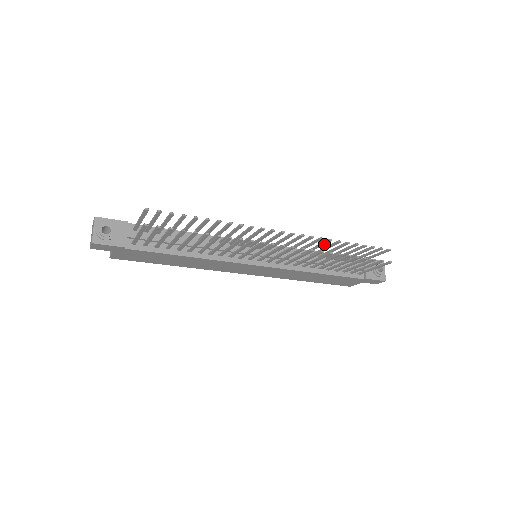
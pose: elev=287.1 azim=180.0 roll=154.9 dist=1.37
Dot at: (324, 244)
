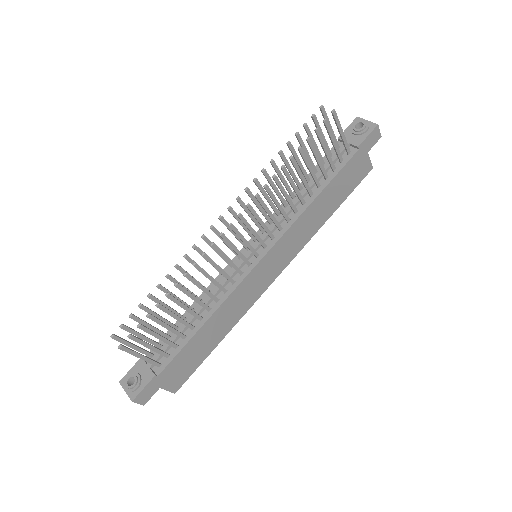
Dot at: (270, 179)
